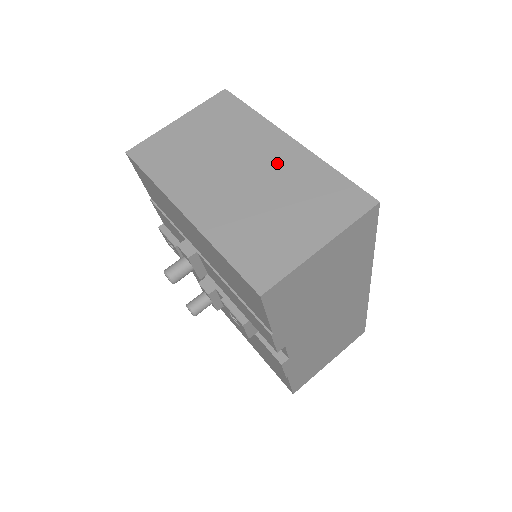
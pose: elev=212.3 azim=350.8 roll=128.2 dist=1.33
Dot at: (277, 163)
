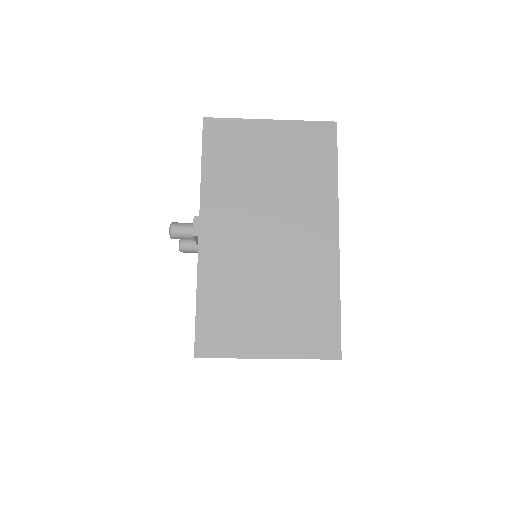
Dot at: (305, 250)
